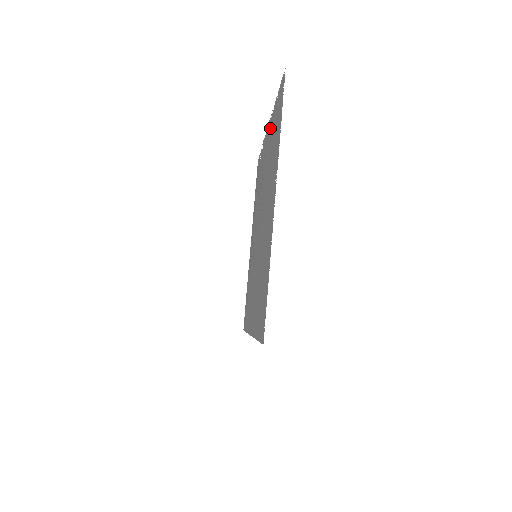
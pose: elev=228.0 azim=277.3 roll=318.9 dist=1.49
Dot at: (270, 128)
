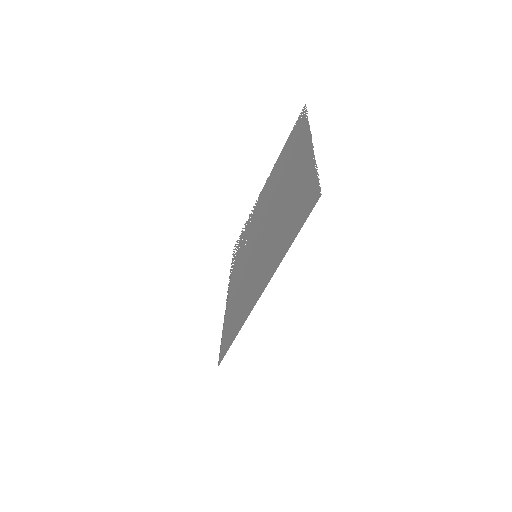
Dot at: (273, 171)
